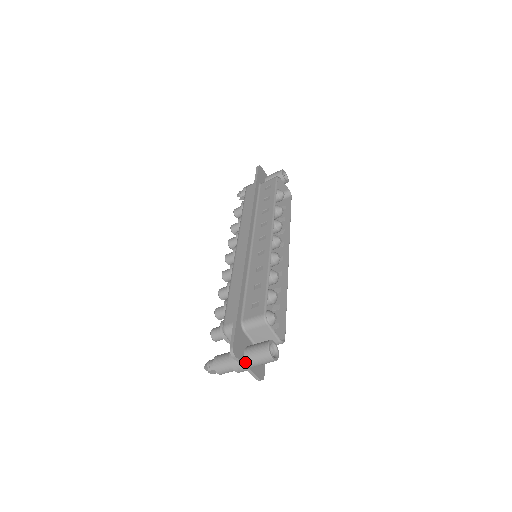
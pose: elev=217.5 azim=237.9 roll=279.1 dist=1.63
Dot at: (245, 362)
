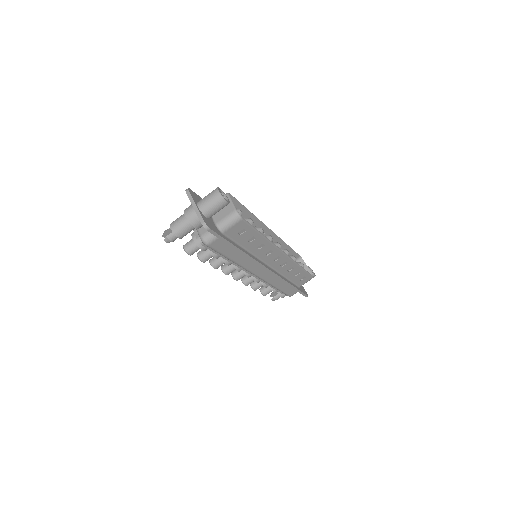
Dot at: (196, 203)
